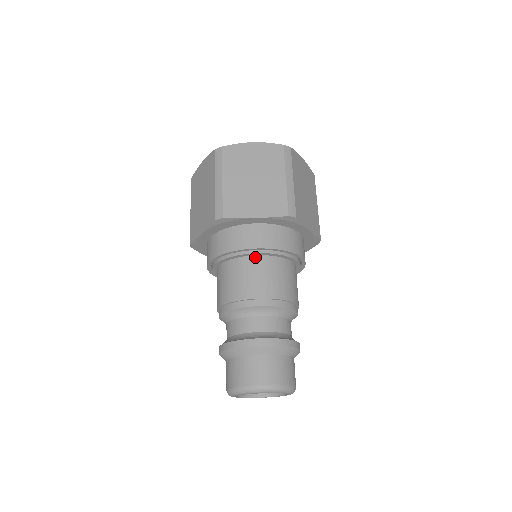
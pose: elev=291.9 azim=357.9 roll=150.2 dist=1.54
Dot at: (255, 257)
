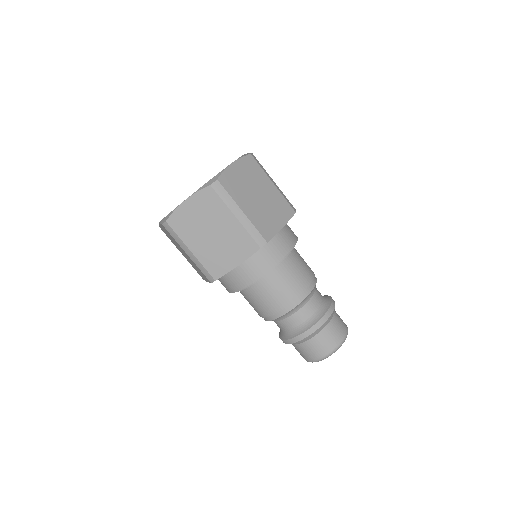
Dot at: (287, 257)
